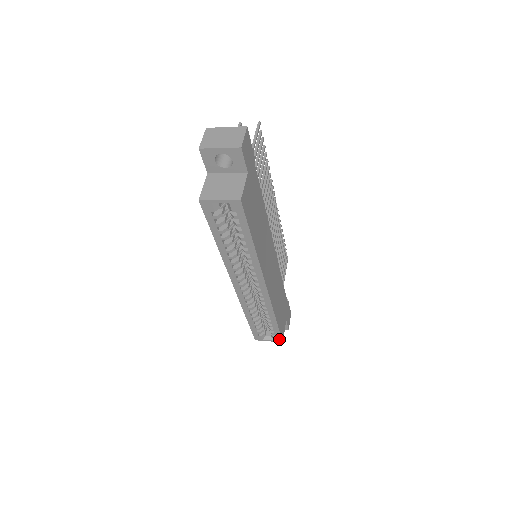
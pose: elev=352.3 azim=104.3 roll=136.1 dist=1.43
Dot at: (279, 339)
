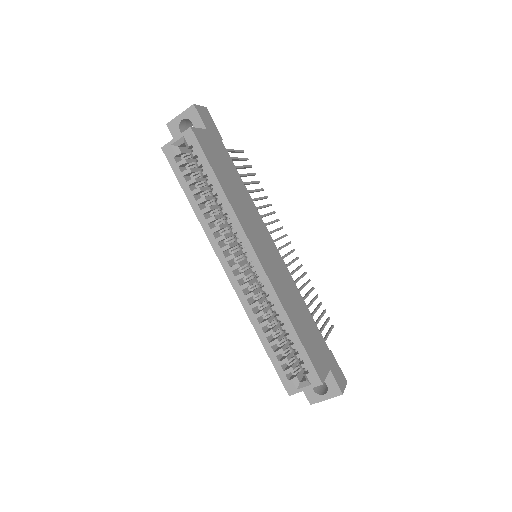
Dot at: (315, 377)
